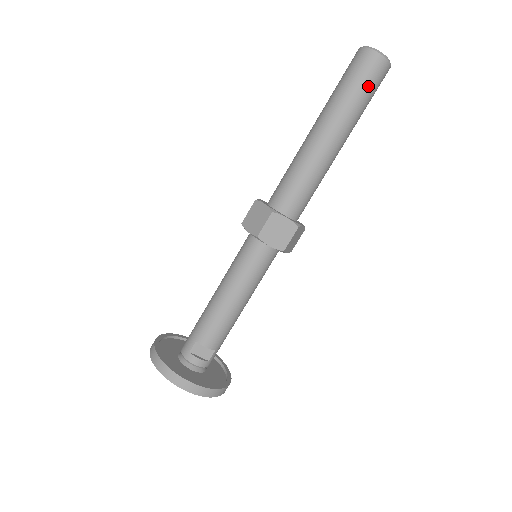
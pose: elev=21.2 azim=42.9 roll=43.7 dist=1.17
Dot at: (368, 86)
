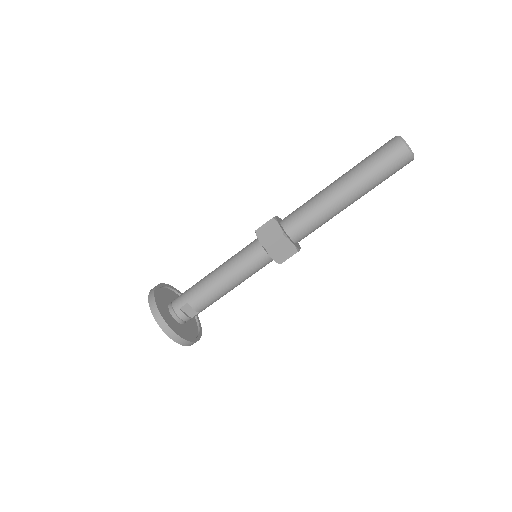
Dot at: (391, 171)
